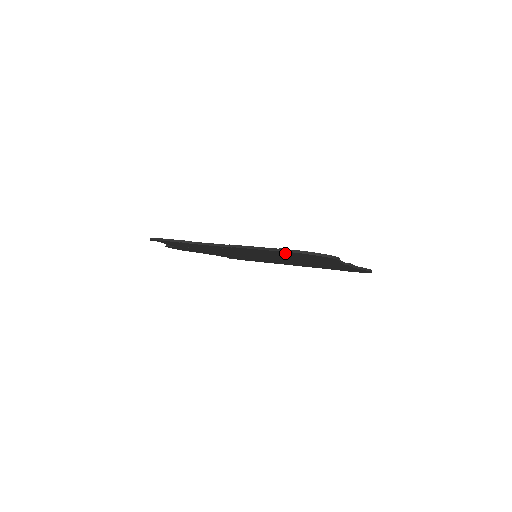
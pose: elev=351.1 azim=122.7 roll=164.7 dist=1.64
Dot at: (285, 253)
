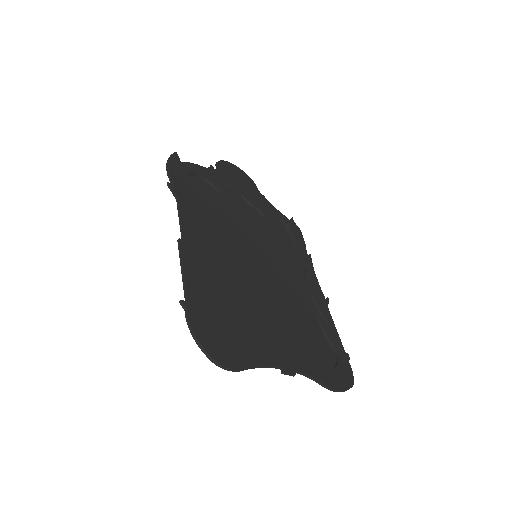
Dot at: (202, 305)
